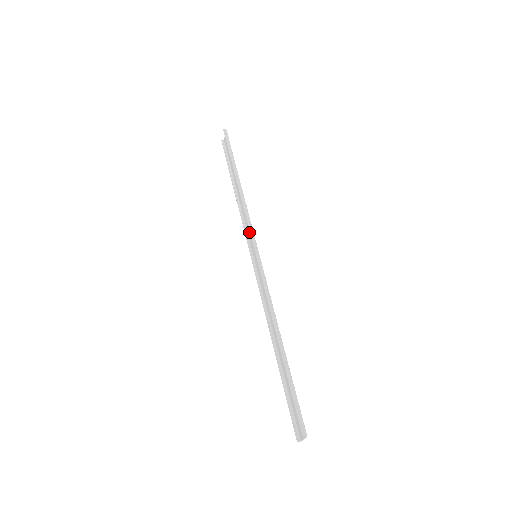
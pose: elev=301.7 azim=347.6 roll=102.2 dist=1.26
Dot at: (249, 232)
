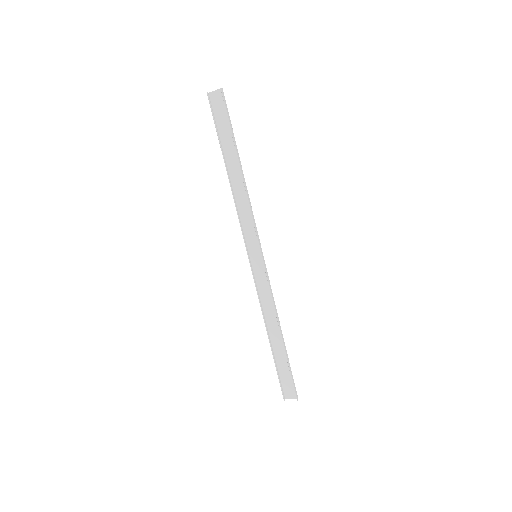
Dot at: (247, 229)
